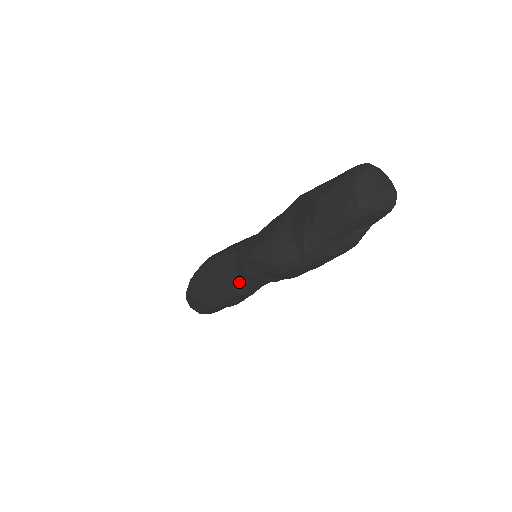
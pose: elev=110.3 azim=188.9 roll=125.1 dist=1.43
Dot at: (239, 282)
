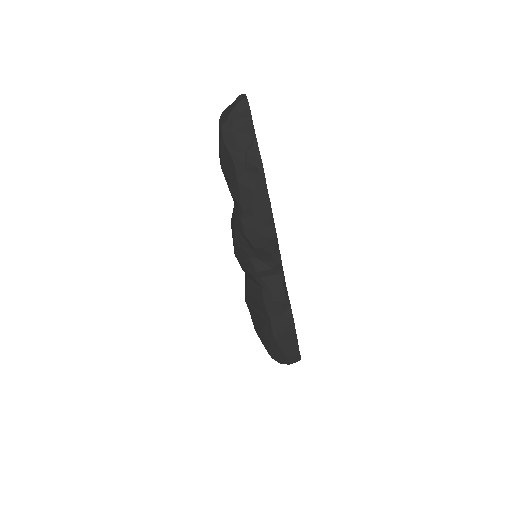
Dot at: (260, 290)
